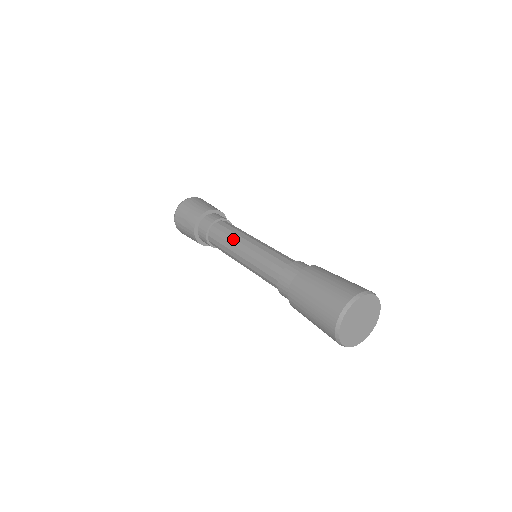
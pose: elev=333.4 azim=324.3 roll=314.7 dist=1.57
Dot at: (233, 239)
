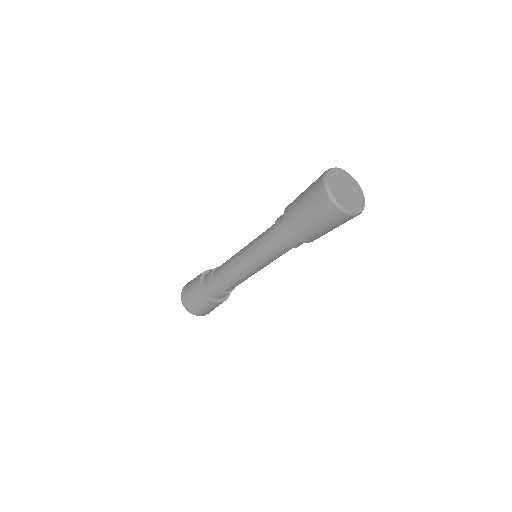
Dot at: (231, 262)
